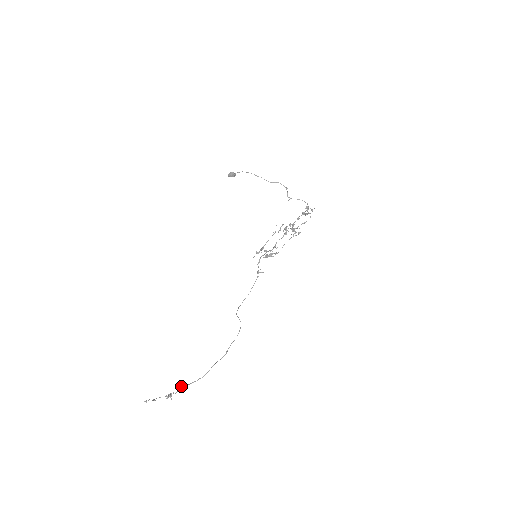
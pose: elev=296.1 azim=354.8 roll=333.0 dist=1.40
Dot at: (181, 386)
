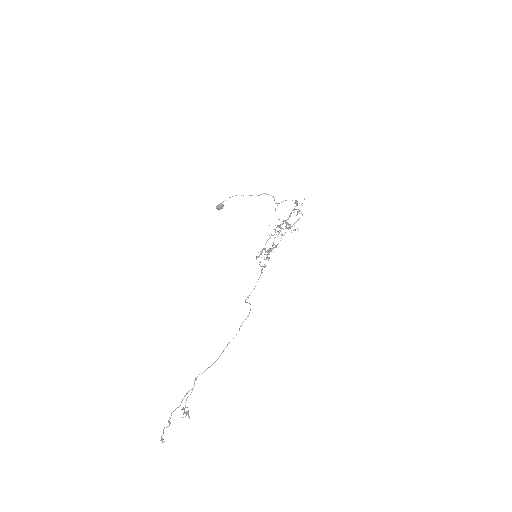
Dot at: occluded
